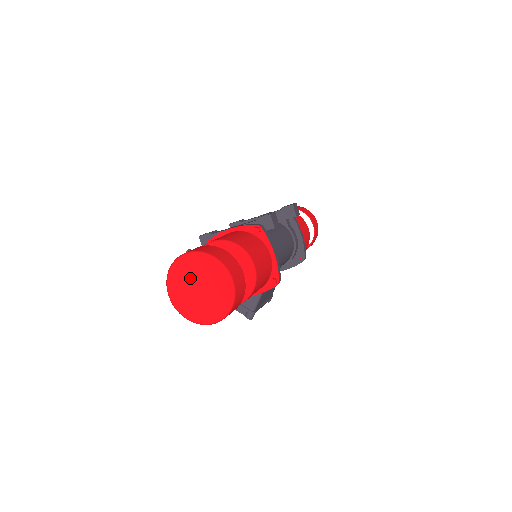
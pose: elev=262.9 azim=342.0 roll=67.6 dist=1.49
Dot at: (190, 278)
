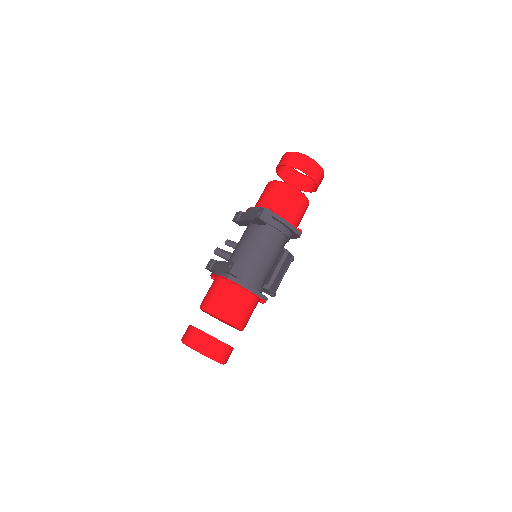
Dot at: occluded
